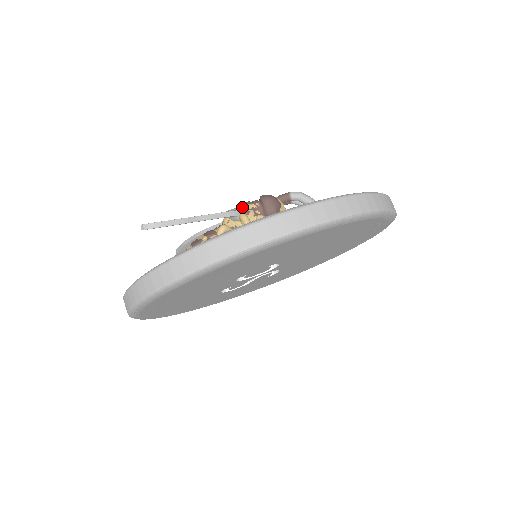
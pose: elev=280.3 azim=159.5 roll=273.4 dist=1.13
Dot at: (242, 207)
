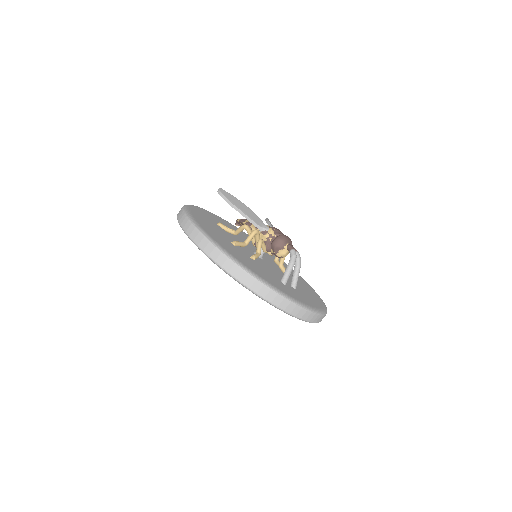
Dot at: (269, 229)
